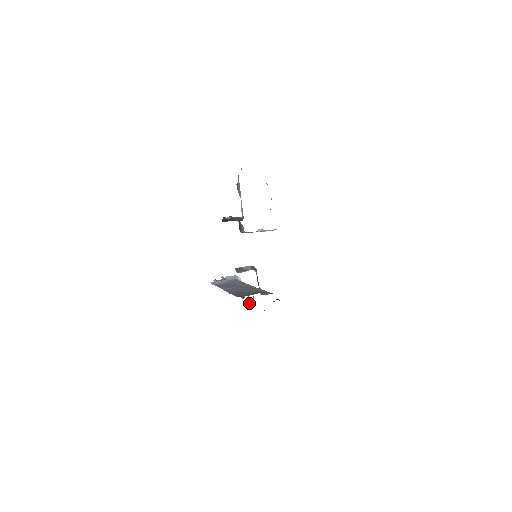
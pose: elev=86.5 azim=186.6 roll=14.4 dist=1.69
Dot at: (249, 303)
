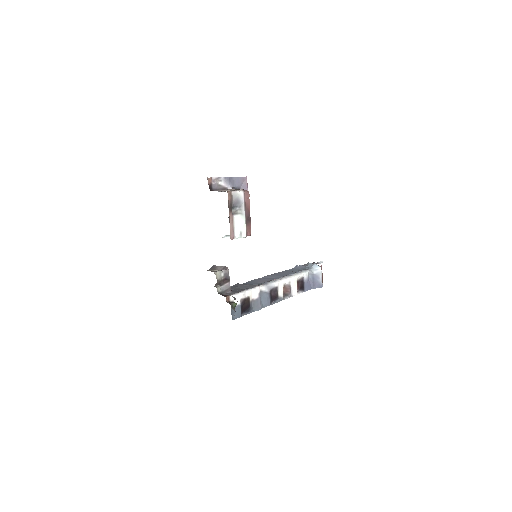
Dot at: (290, 295)
